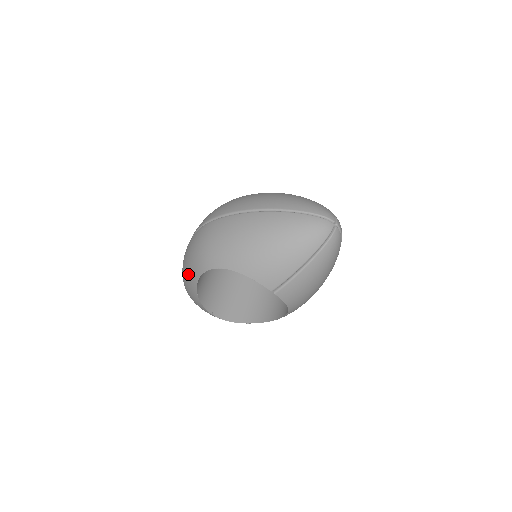
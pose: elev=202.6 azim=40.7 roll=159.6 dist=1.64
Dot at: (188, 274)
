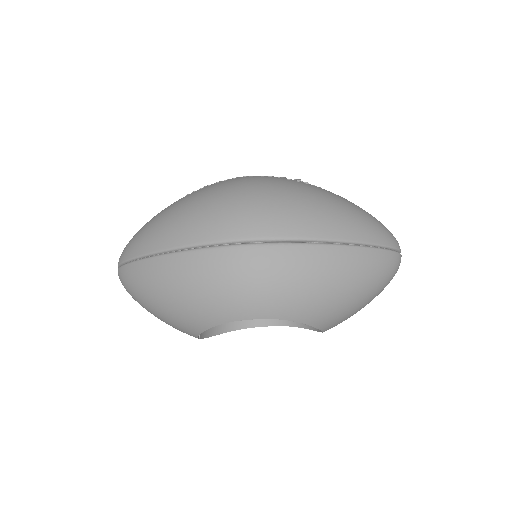
Dot at: (194, 308)
